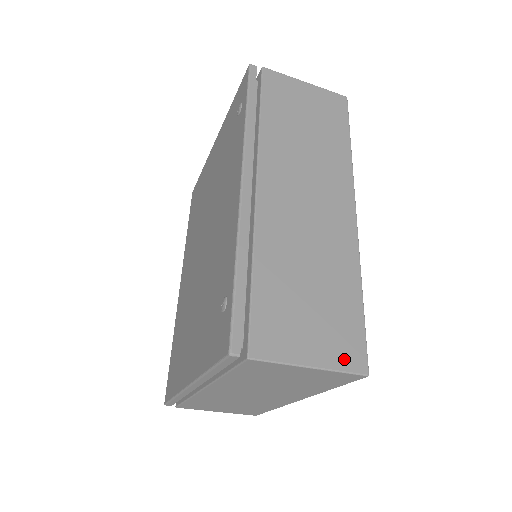
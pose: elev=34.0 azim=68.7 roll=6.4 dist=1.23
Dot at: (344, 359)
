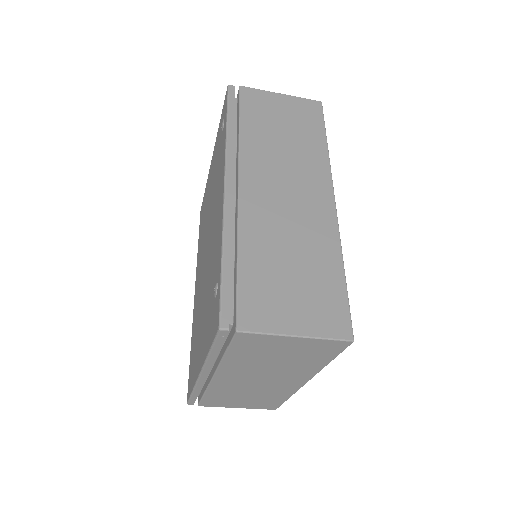
Dot at: (328, 328)
